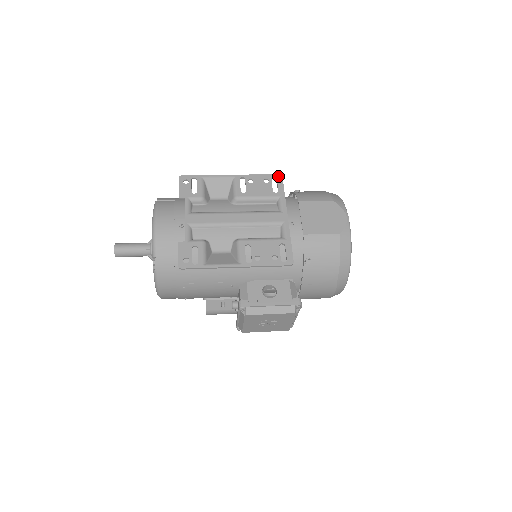
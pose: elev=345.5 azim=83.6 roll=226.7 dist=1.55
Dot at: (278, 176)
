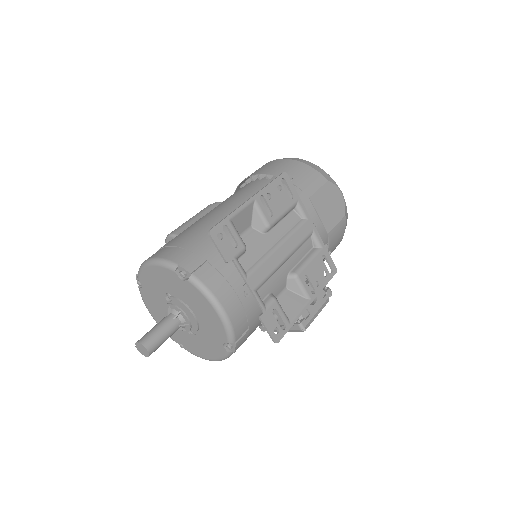
Dot at: (284, 175)
